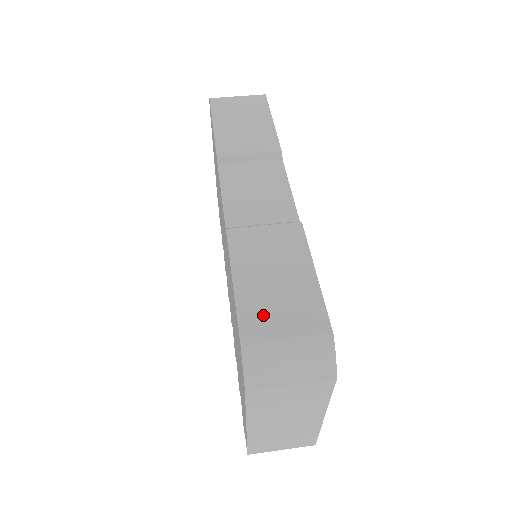
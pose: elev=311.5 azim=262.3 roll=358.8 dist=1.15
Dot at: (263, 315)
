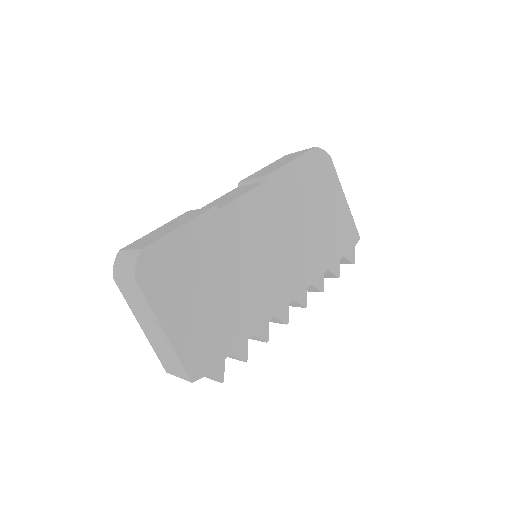
Dot at: (140, 241)
